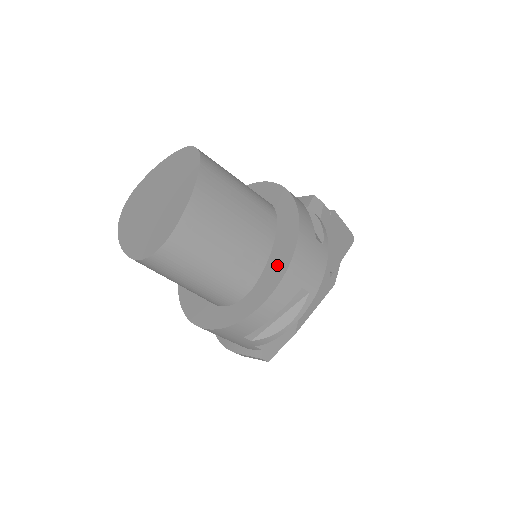
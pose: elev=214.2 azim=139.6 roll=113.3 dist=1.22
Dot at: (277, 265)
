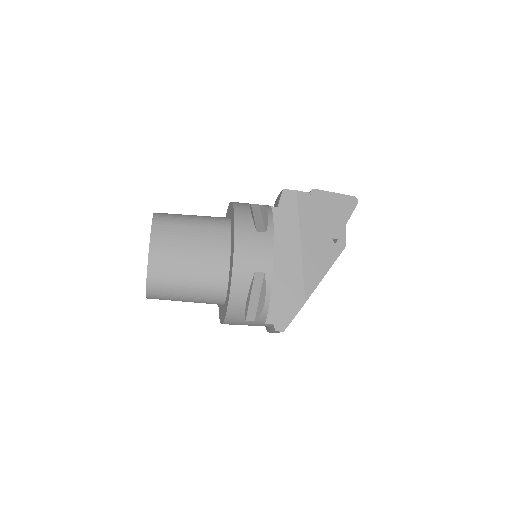
Dot at: (231, 264)
